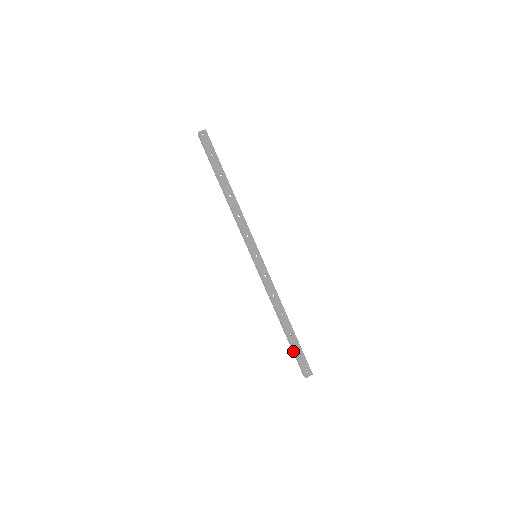
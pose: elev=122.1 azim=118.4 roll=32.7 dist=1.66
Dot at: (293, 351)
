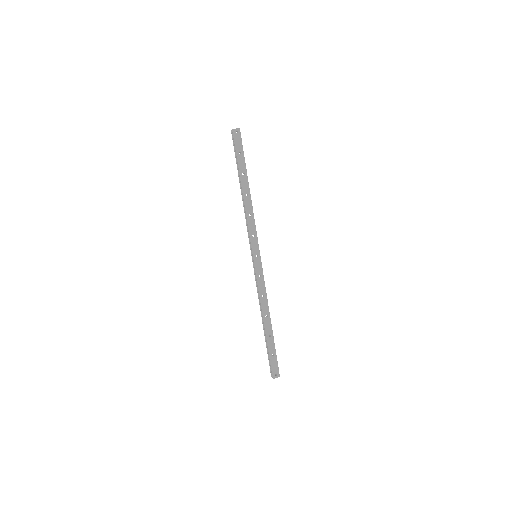
Dot at: (267, 351)
